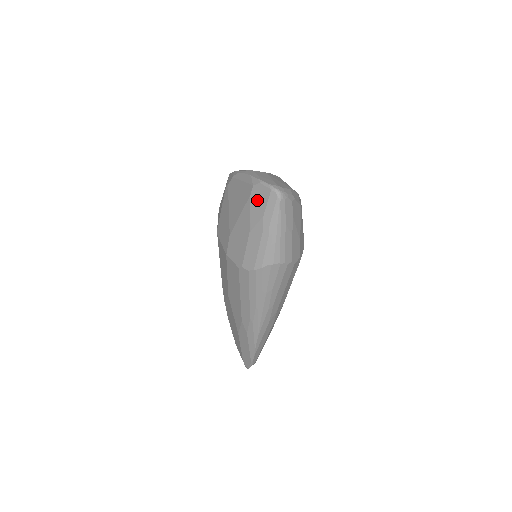
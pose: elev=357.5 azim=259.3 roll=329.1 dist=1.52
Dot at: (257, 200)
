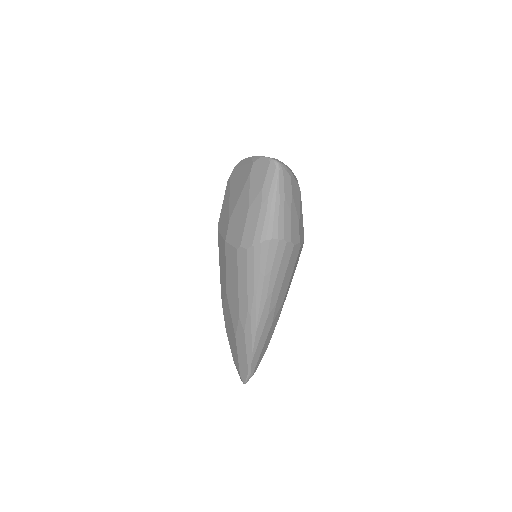
Dot at: (256, 175)
